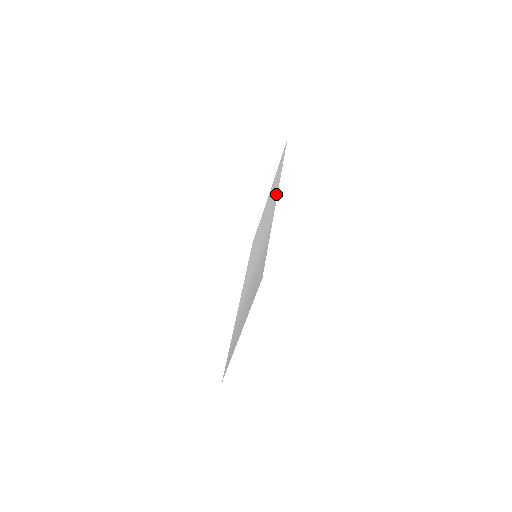
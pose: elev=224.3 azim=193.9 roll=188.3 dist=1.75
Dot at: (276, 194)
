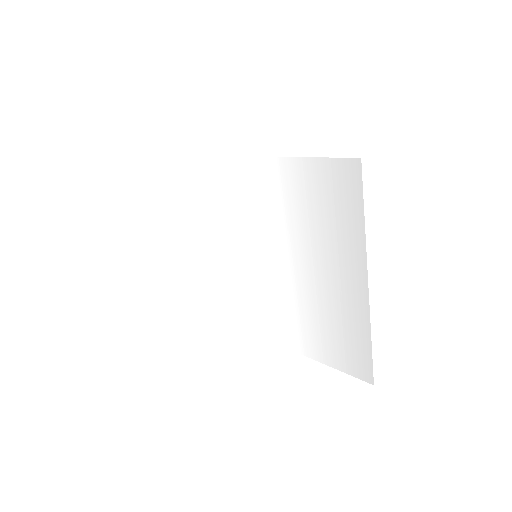
Dot at: (231, 165)
